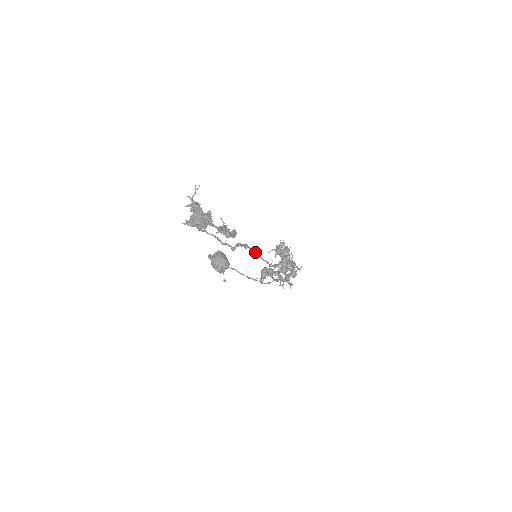
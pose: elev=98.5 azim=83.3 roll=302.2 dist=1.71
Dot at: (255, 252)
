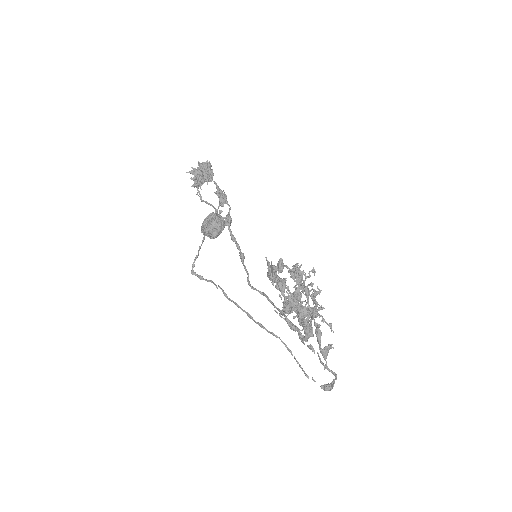
Dot at: (254, 289)
